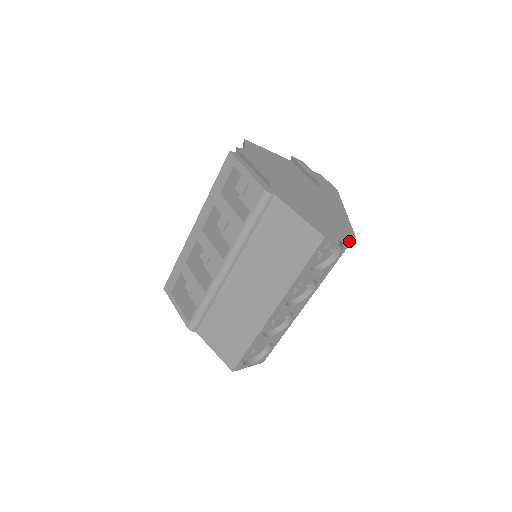
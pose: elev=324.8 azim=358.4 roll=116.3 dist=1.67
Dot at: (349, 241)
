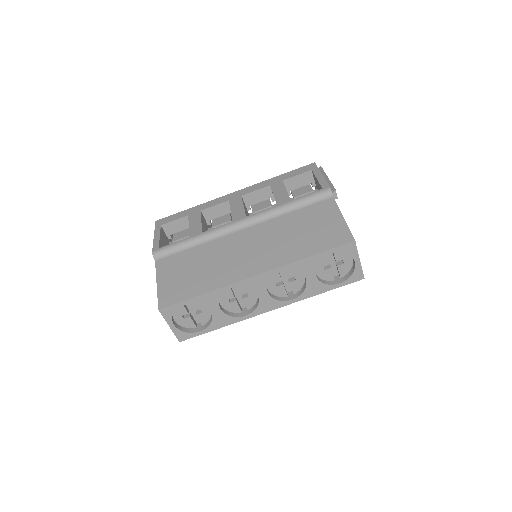
Dot at: (357, 277)
